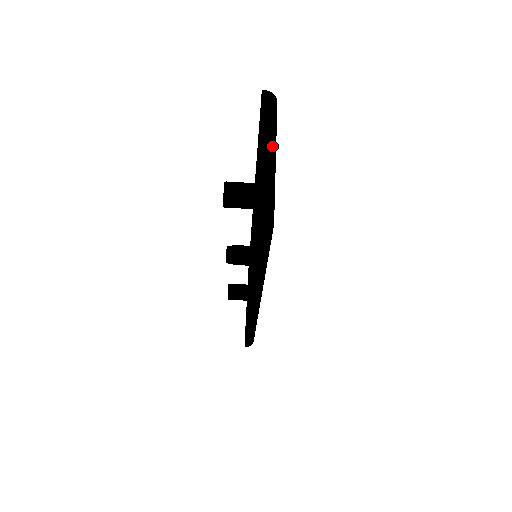
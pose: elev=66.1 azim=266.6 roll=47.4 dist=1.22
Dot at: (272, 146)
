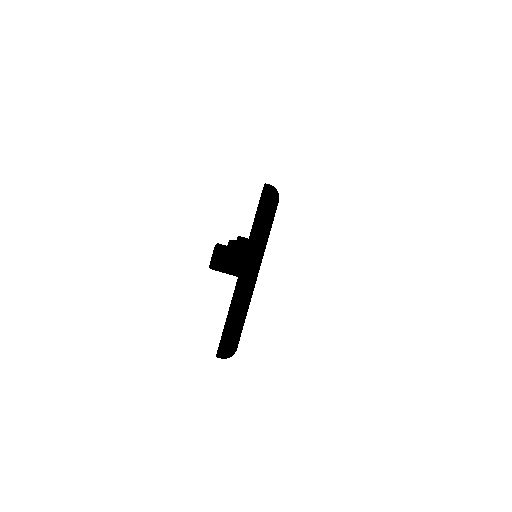
Dot at: (255, 268)
